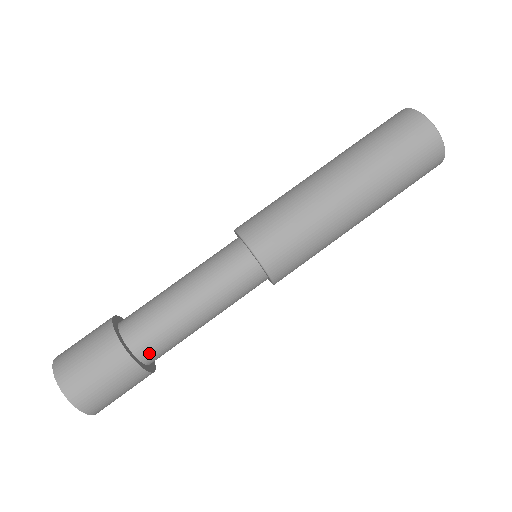
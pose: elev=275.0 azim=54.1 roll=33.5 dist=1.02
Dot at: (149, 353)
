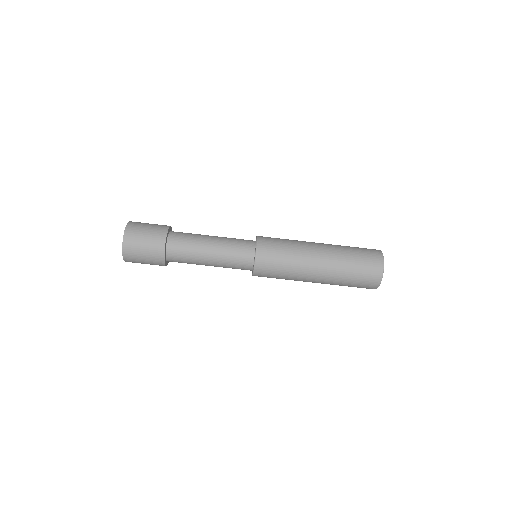
Dot at: (173, 248)
